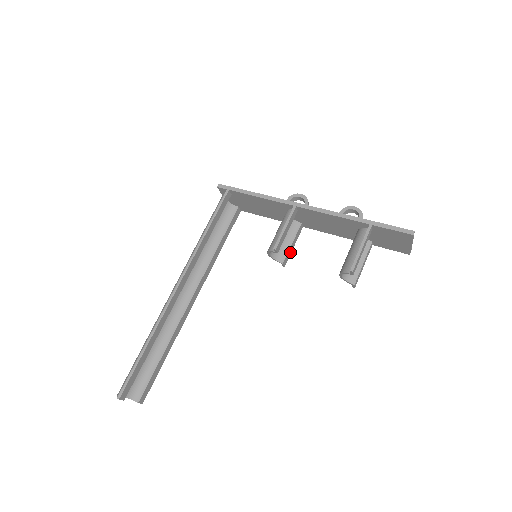
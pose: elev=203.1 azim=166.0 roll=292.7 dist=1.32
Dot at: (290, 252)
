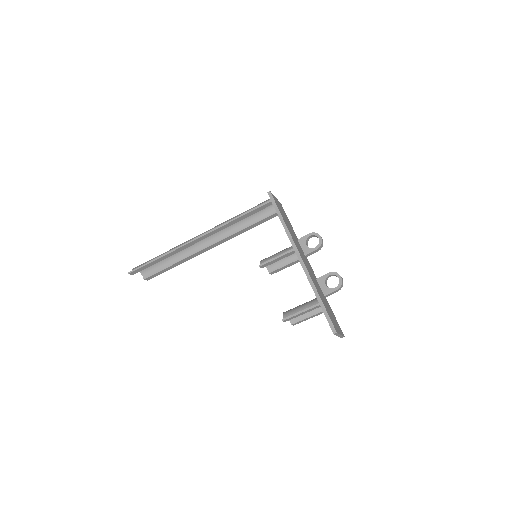
Dot at: (282, 269)
